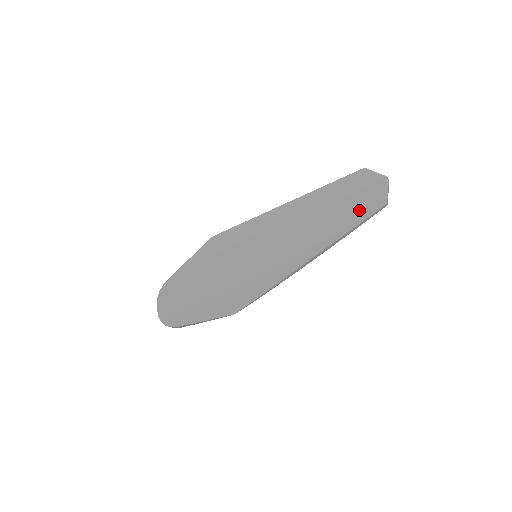
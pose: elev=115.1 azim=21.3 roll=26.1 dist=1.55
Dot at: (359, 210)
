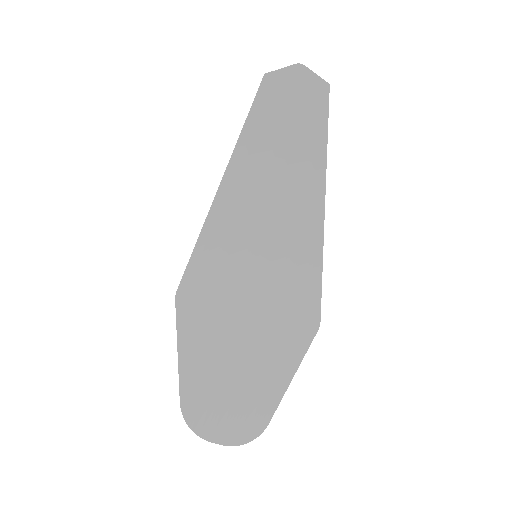
Dot at: (311, 111)
